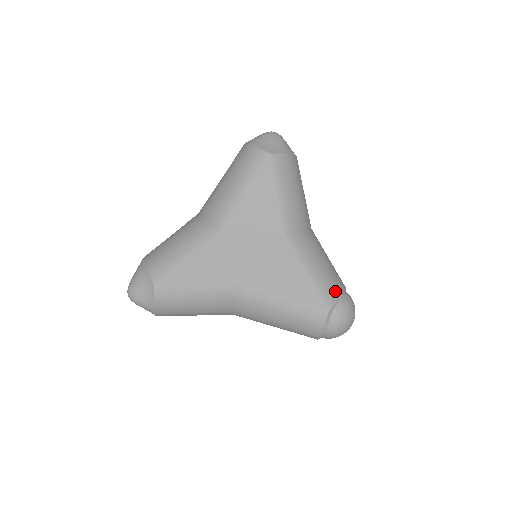
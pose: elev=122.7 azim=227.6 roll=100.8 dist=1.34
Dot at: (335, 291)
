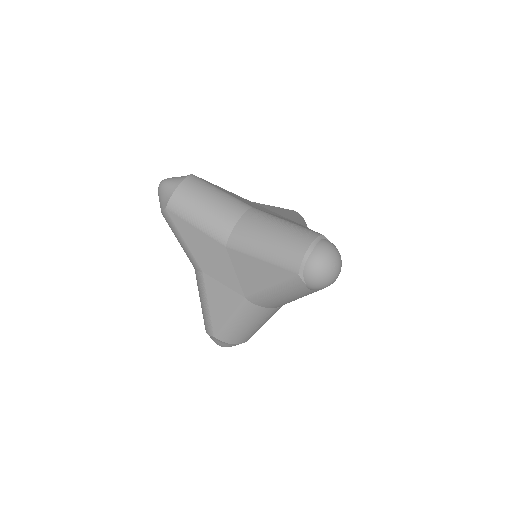
Dot at: occluded
